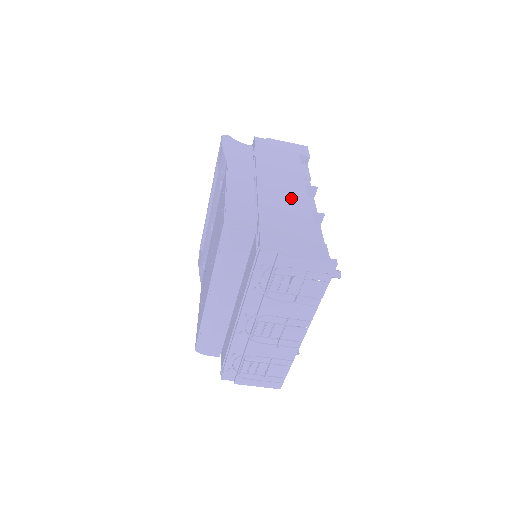
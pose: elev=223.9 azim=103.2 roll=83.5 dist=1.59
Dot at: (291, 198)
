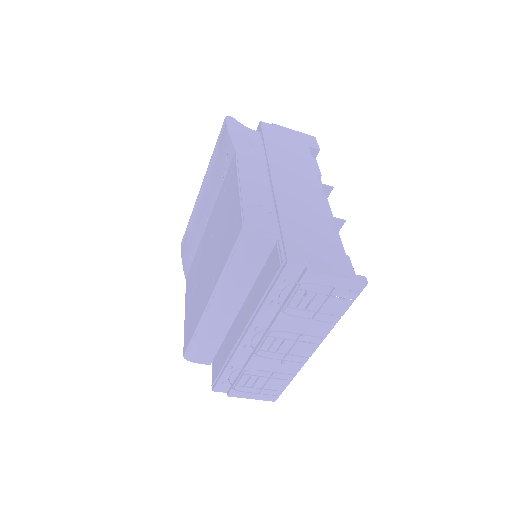
Dot at: (309, 199)
